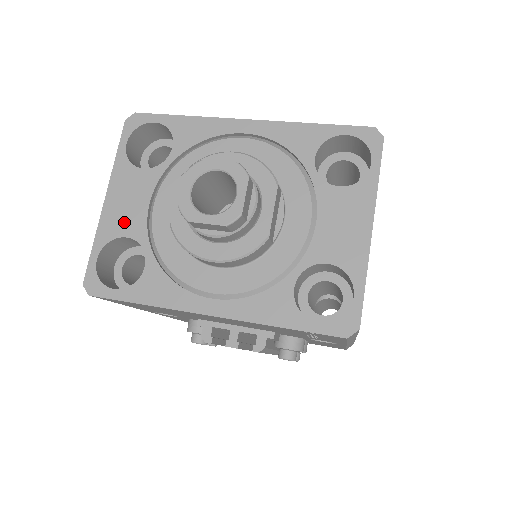
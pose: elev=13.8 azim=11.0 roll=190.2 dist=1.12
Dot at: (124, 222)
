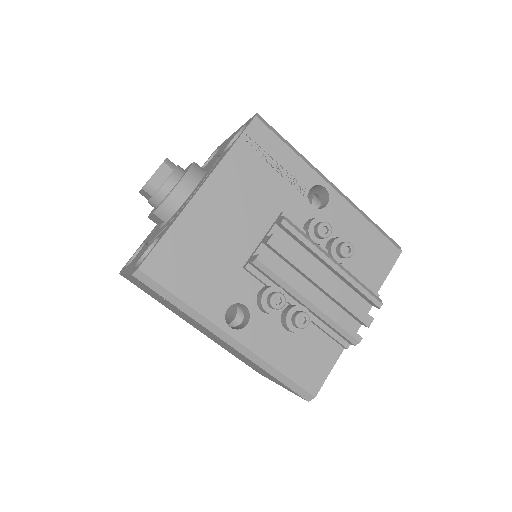
Dot at: occluded
